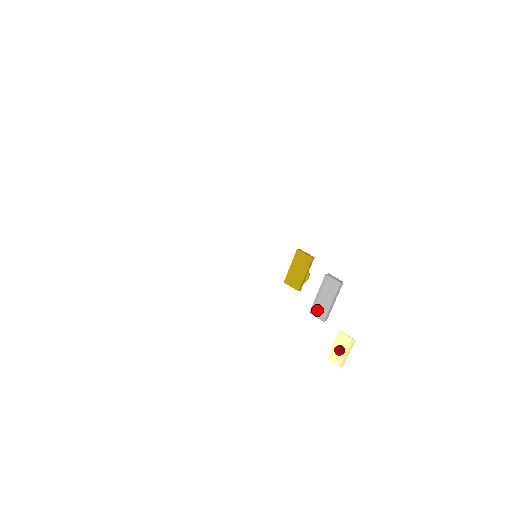
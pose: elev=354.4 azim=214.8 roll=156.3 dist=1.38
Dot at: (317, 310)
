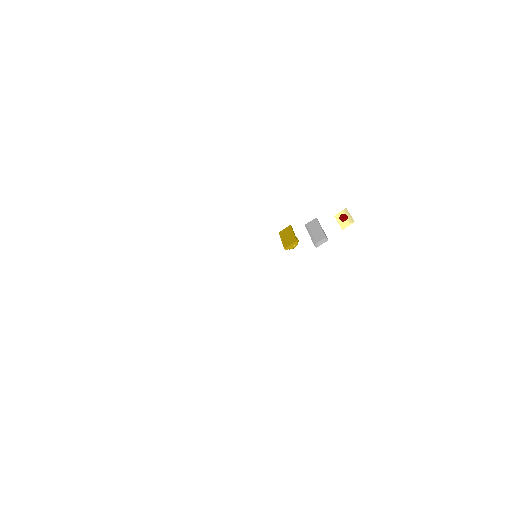
Dot at: (317, 239)
